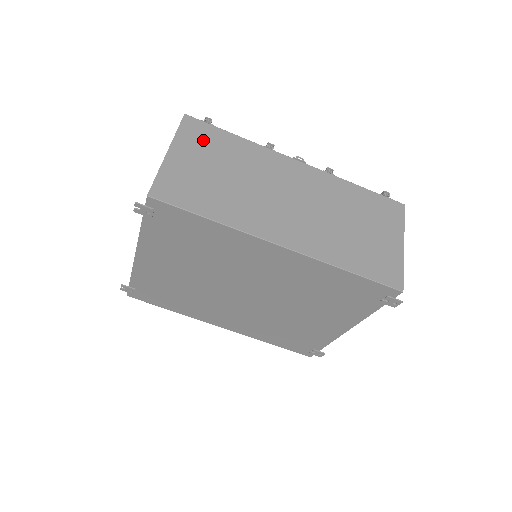
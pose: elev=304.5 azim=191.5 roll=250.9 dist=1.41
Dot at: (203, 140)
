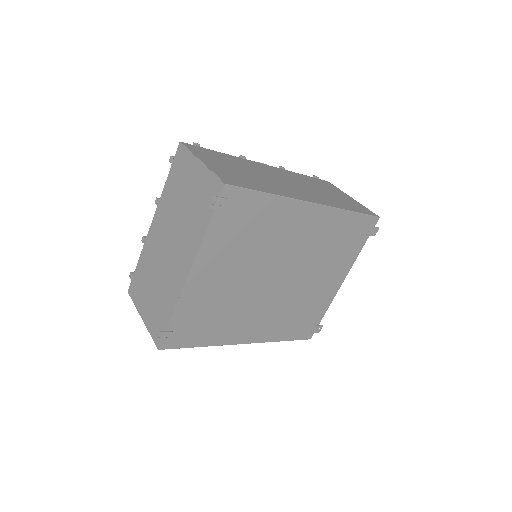
Dot at: (209, 155)
